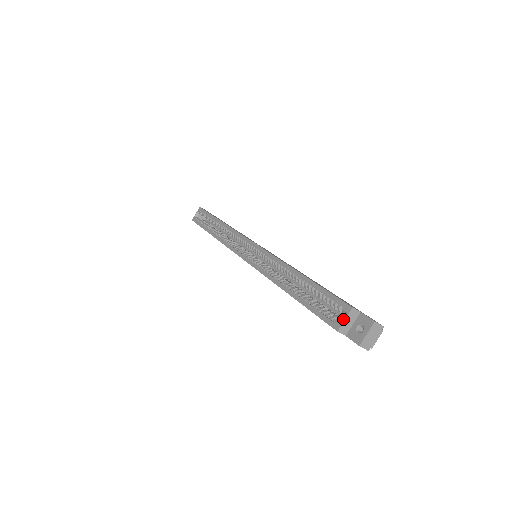
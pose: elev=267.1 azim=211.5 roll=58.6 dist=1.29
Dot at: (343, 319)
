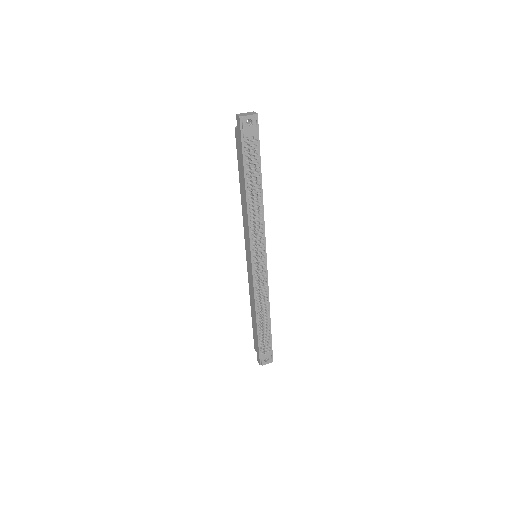
Dot at: occluded
